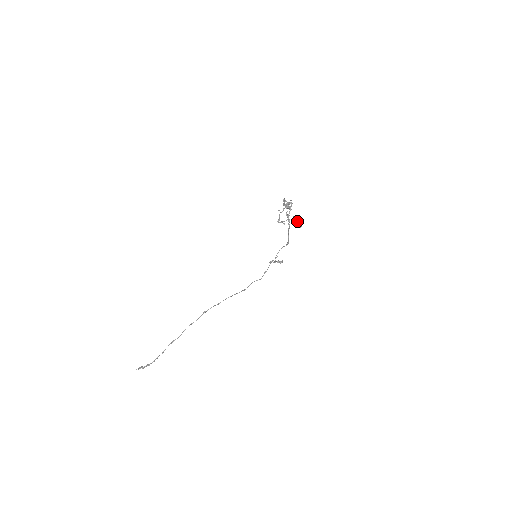
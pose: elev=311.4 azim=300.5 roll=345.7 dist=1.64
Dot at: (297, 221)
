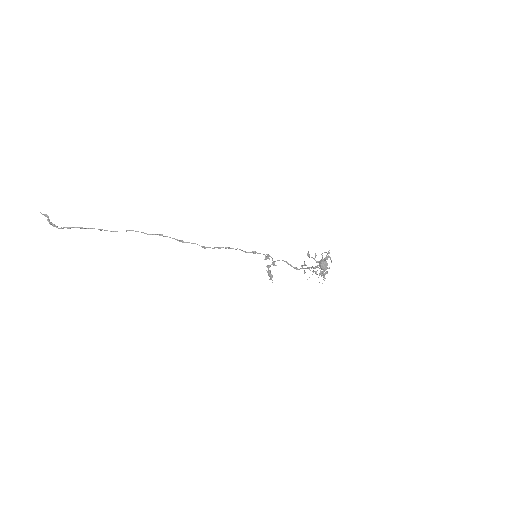
Dot at: (326, 262)
